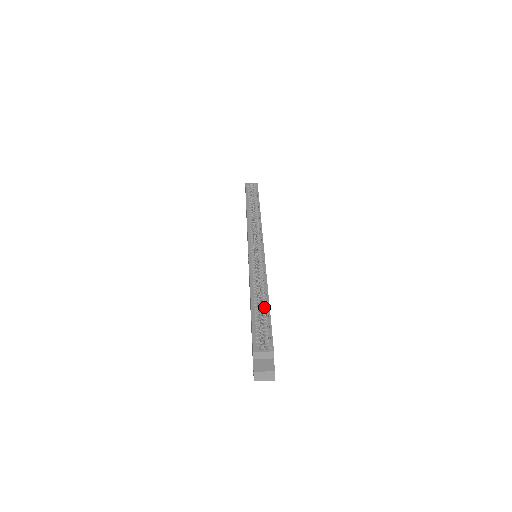
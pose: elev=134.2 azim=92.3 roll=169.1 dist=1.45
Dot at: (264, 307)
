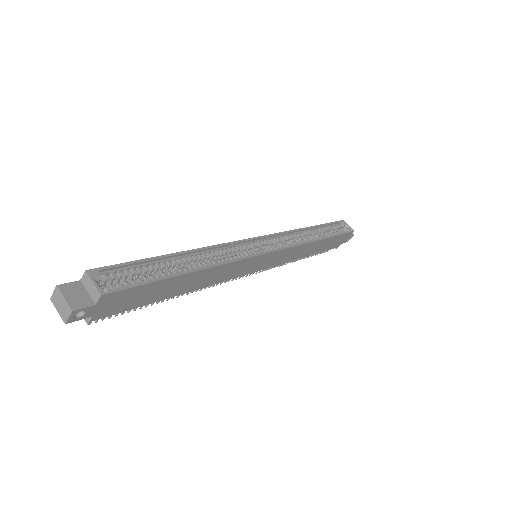
Dot at: (175, 271)
